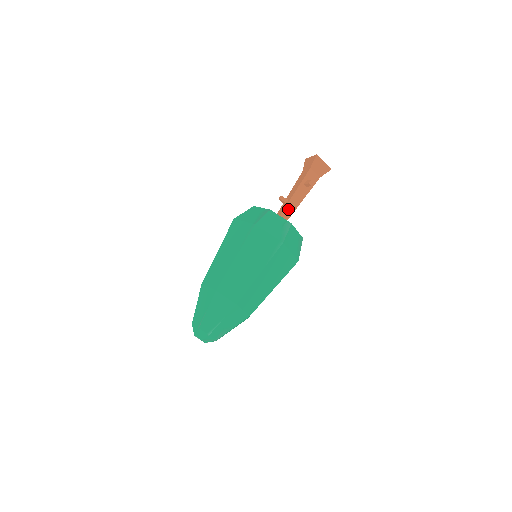
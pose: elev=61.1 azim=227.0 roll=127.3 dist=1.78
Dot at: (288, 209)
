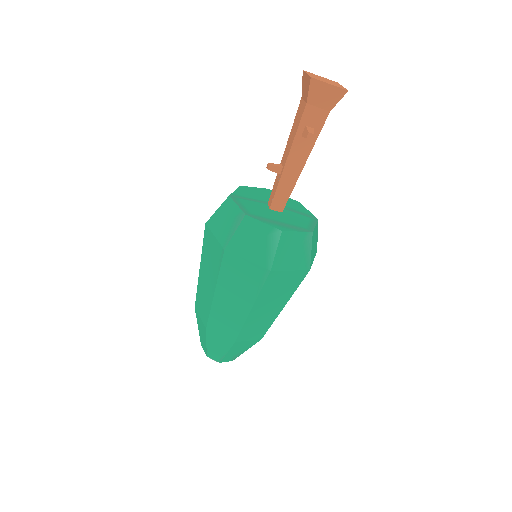
Dot at: (284, 183)
